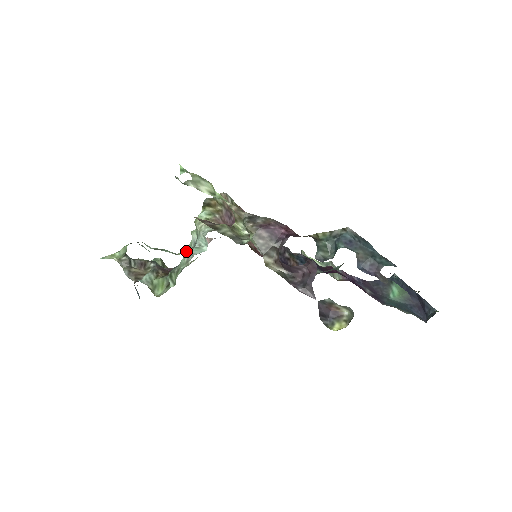
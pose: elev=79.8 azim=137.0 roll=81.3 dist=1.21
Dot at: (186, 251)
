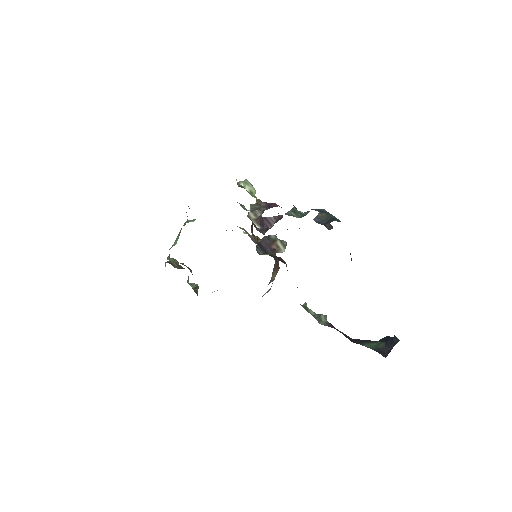
Dot at: occluded
